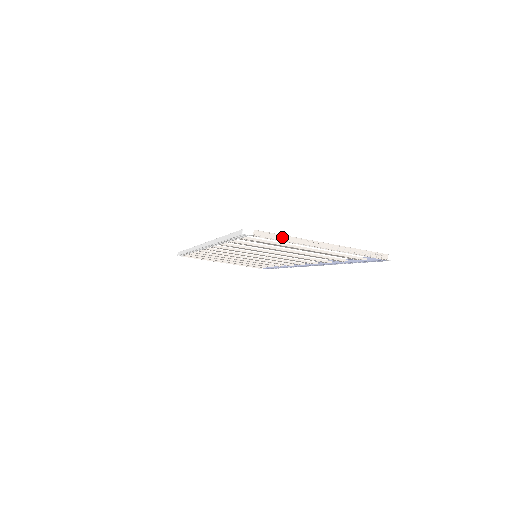
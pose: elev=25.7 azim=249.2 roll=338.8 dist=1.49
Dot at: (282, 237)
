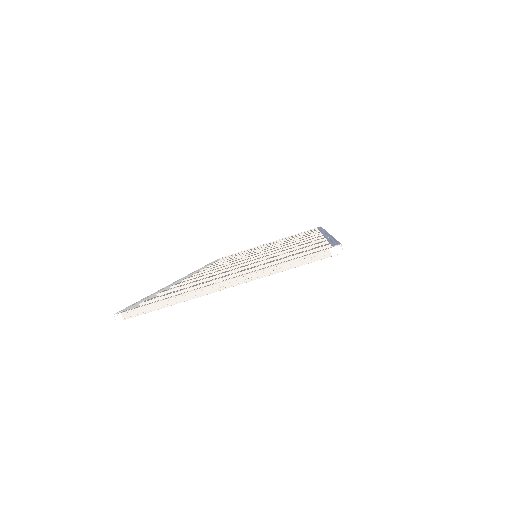
Dot at: (160, 304)
